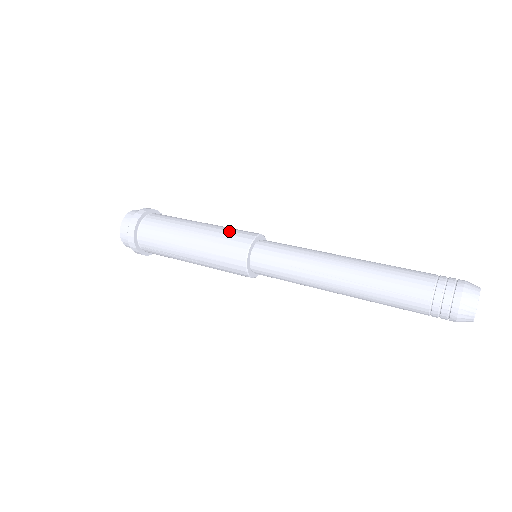
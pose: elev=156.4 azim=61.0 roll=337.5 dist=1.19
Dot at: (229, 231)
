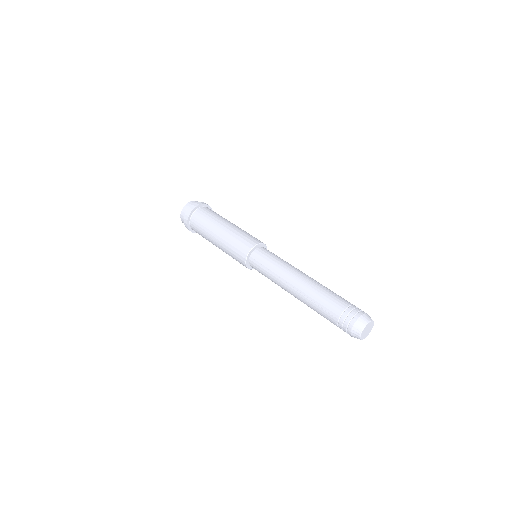
Dot at: (243, 235)
